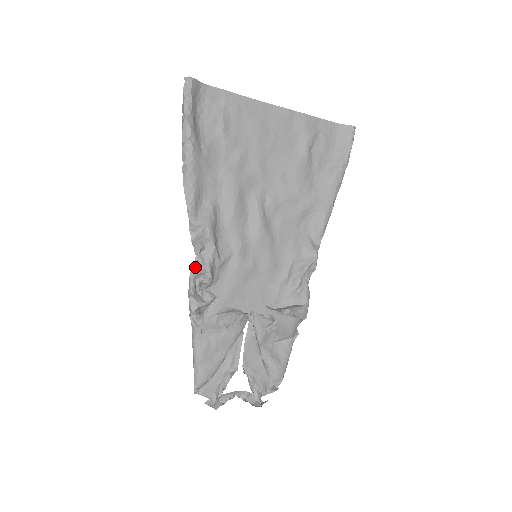
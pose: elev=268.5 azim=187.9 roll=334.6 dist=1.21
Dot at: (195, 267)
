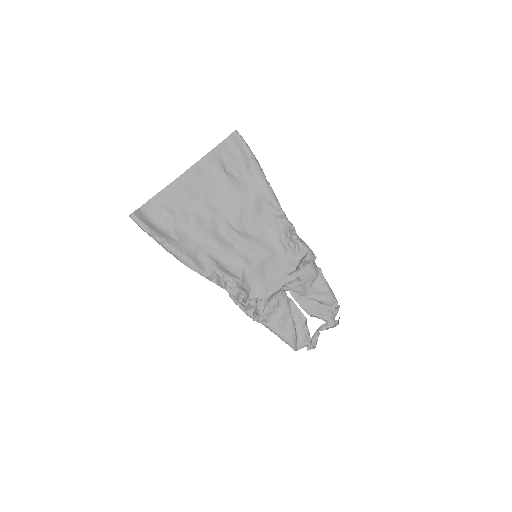
Dot at: (231, 295)
